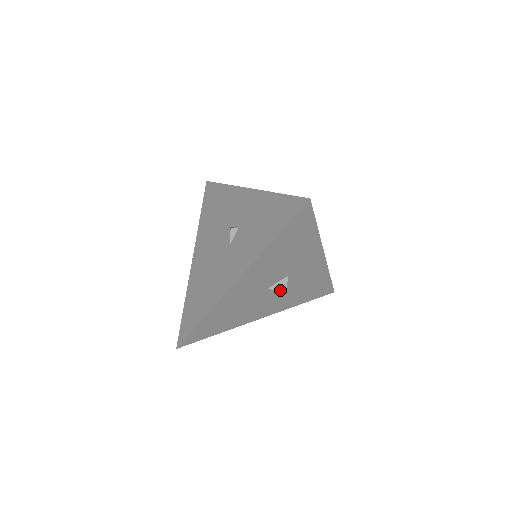
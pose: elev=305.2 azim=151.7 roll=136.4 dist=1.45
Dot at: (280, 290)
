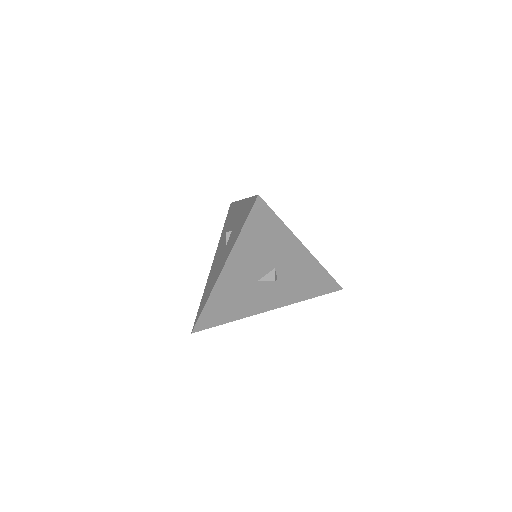
Dot at: (274, 283)
